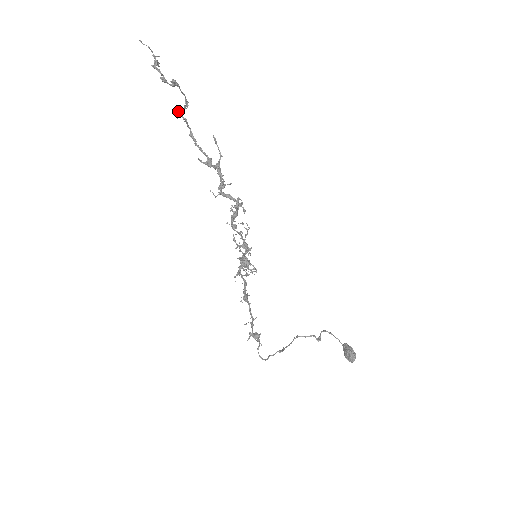
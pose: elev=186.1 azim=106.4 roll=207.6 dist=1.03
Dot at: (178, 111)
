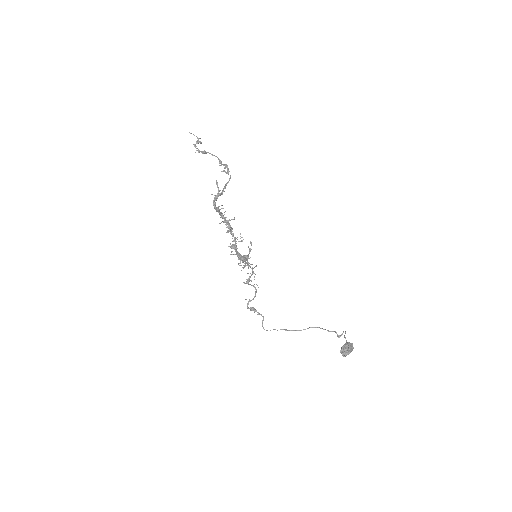
Dot at: (223, 165)
